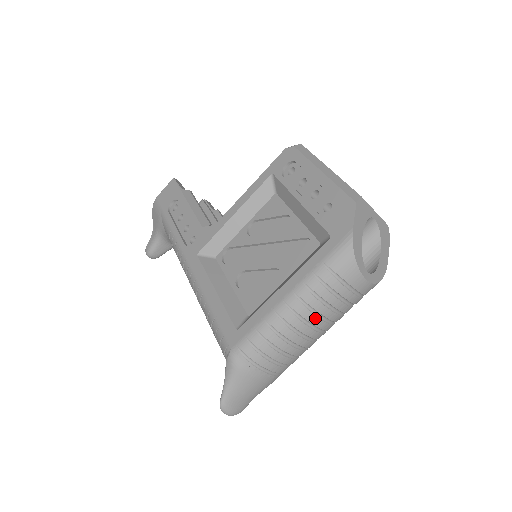
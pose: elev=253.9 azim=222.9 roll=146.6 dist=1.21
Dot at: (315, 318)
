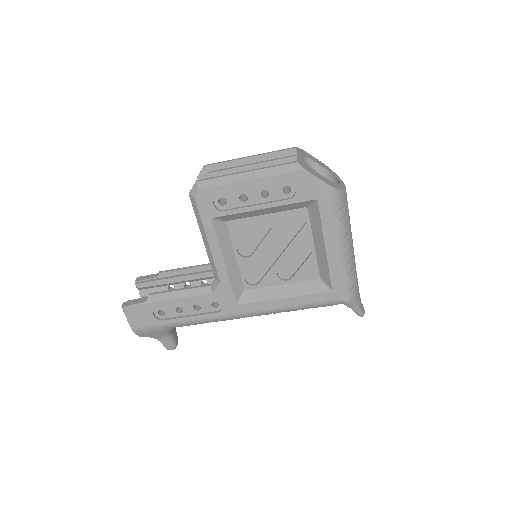
Dot at: (351, 233)
